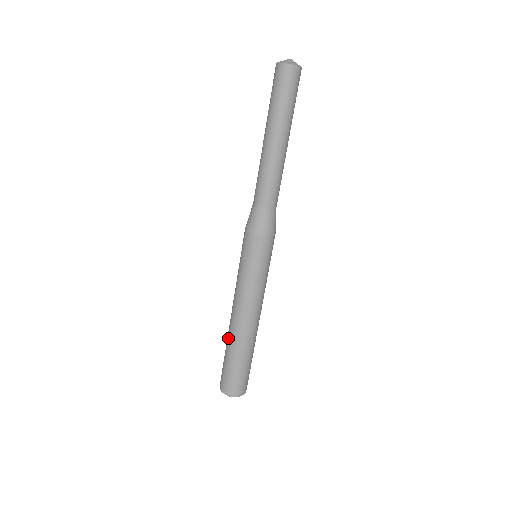
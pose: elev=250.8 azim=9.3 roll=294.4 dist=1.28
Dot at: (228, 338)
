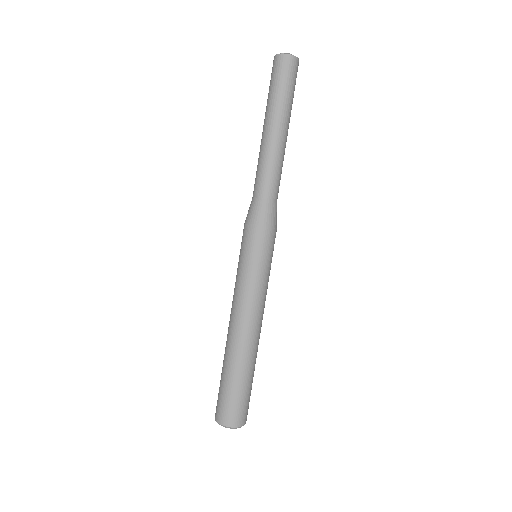
Dot at: occluded
